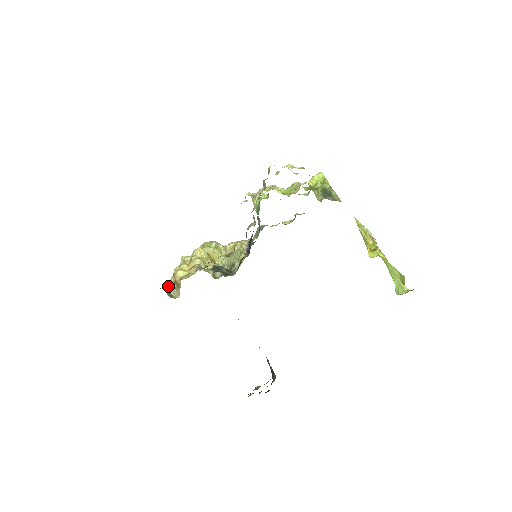
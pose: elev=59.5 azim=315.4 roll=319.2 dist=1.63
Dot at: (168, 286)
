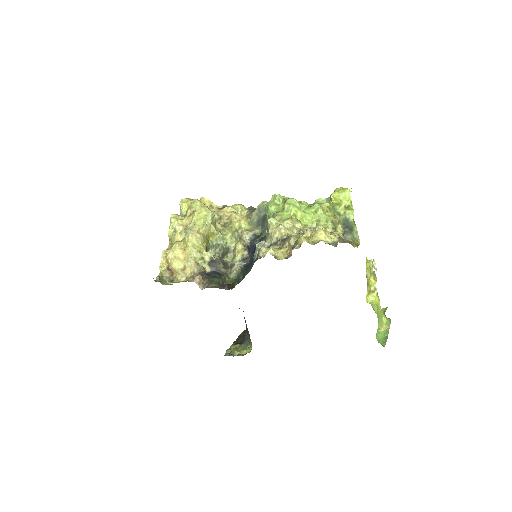
Dot at: (161, 271)
